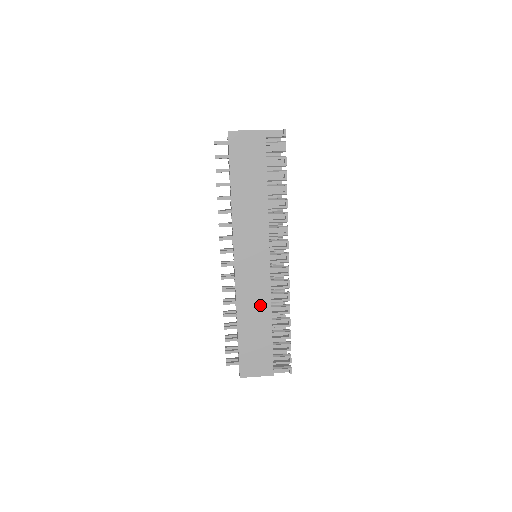
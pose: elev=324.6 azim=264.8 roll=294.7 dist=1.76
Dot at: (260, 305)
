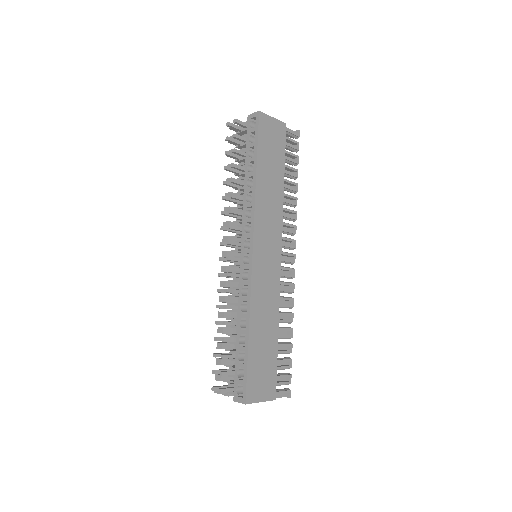
Dot at: (270, 308)
